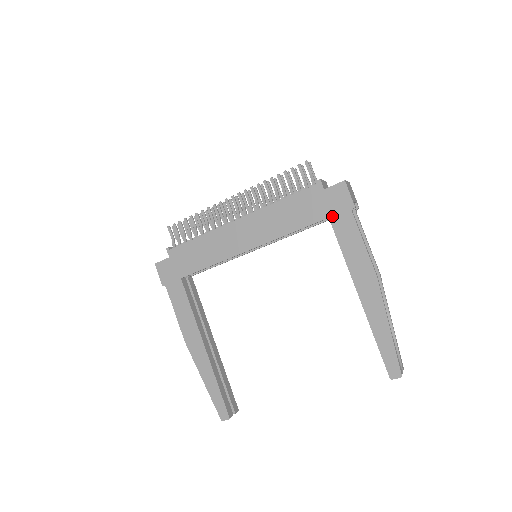
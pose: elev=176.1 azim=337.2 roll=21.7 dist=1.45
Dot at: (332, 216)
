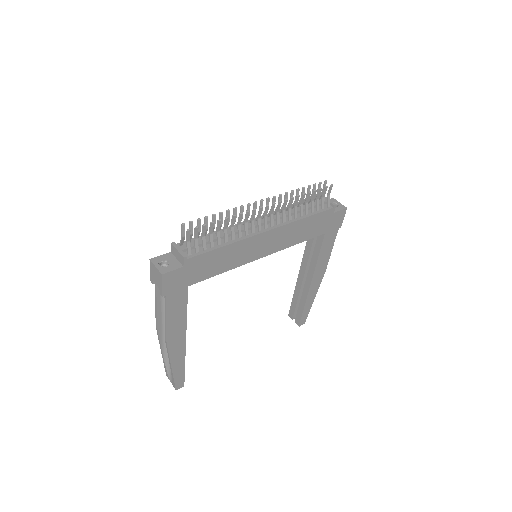
Dot at: (327, 232)
